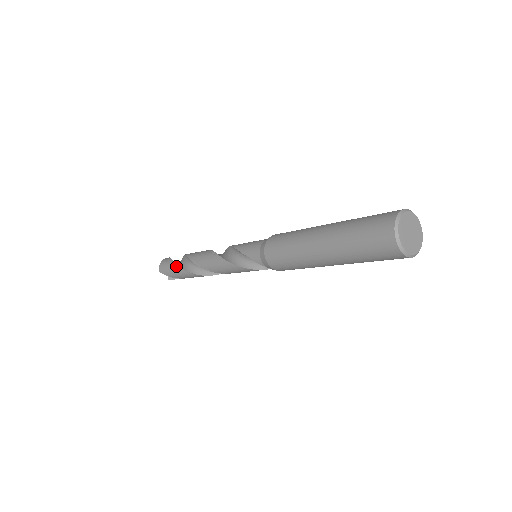
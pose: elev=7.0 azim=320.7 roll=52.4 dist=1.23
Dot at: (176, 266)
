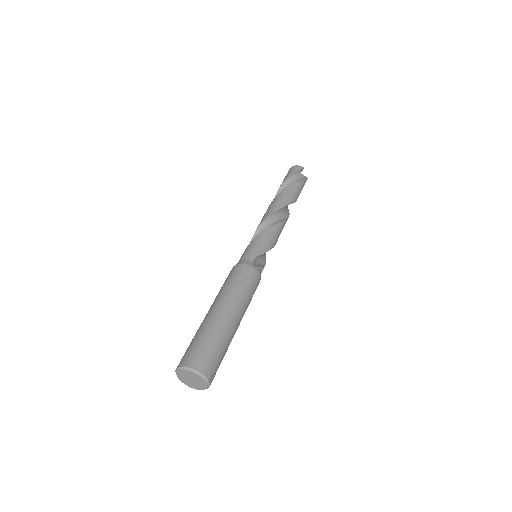
Dot at: (280, 186)
